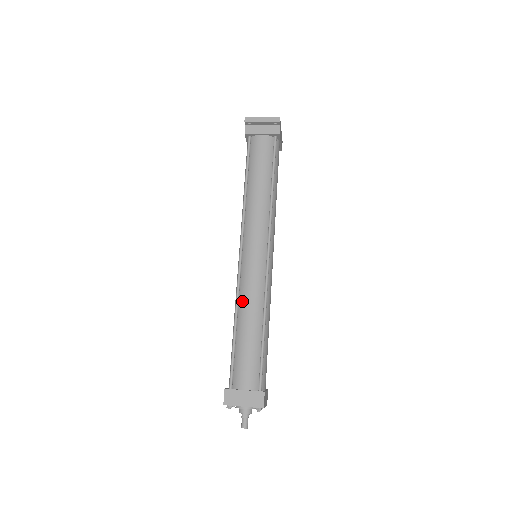
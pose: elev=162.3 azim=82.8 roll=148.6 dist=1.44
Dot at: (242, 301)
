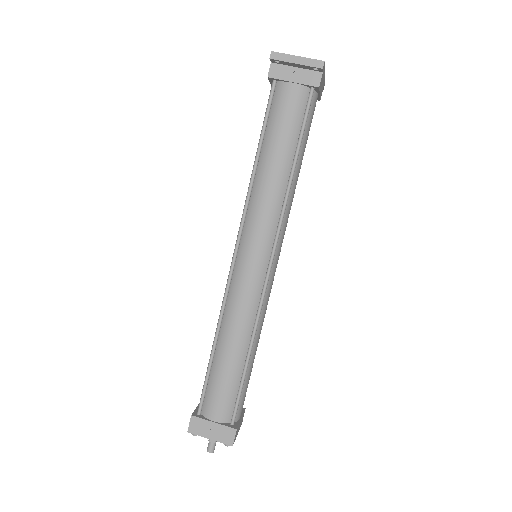
Dot at: (227, 318)
